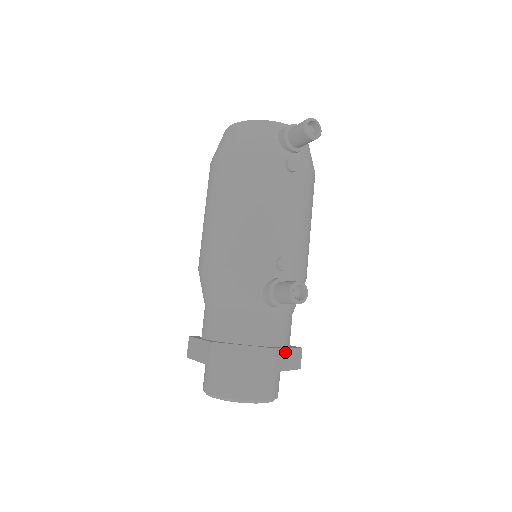
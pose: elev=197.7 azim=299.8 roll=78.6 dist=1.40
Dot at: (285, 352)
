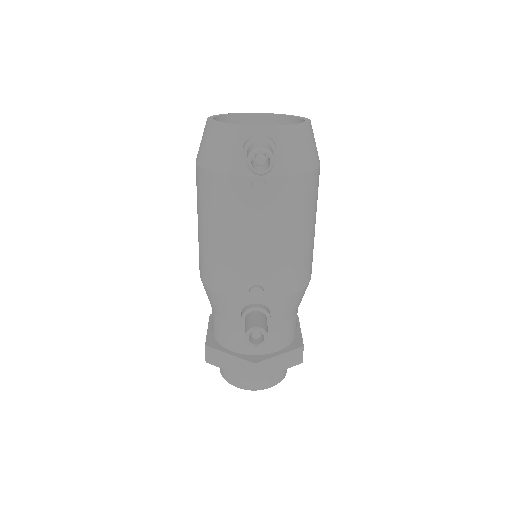
Dot at: (273, 360)
